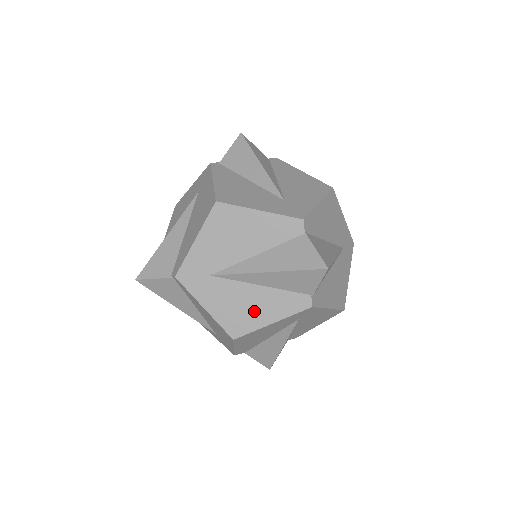
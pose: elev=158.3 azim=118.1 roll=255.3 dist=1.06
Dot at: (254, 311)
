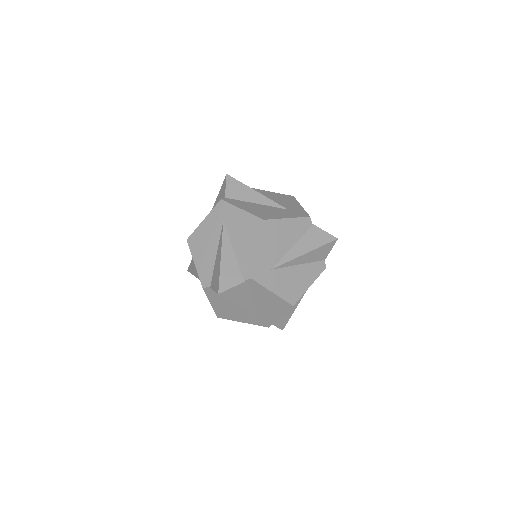
Dot at: occluded
